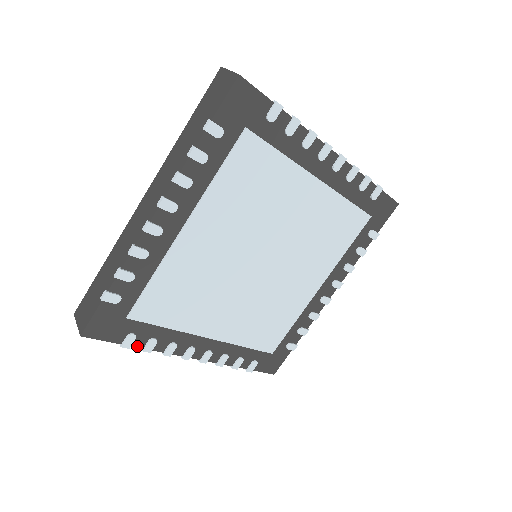
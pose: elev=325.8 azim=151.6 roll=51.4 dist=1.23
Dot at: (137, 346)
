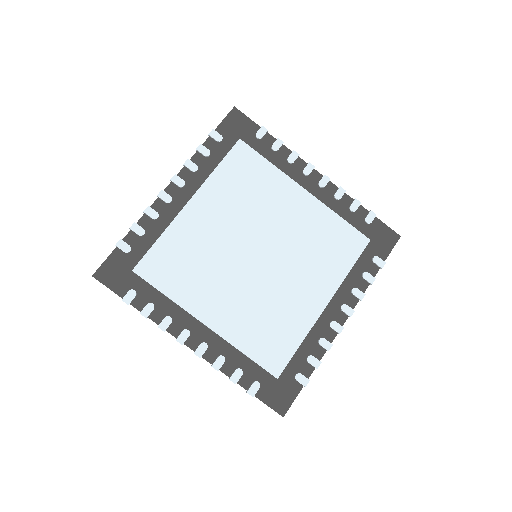
Dot at: (136, 307)
